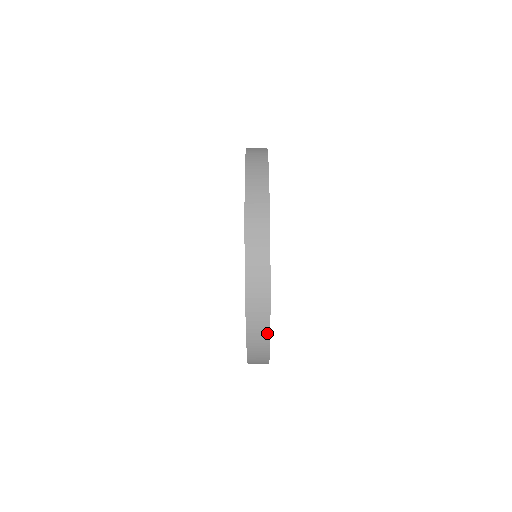
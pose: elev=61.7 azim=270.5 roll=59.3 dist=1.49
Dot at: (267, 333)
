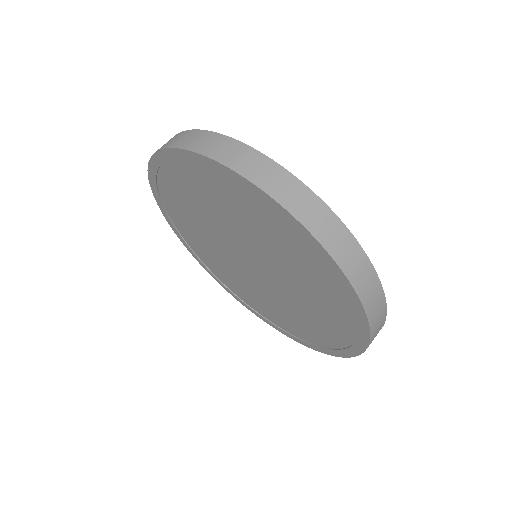
Dot at: occluded
